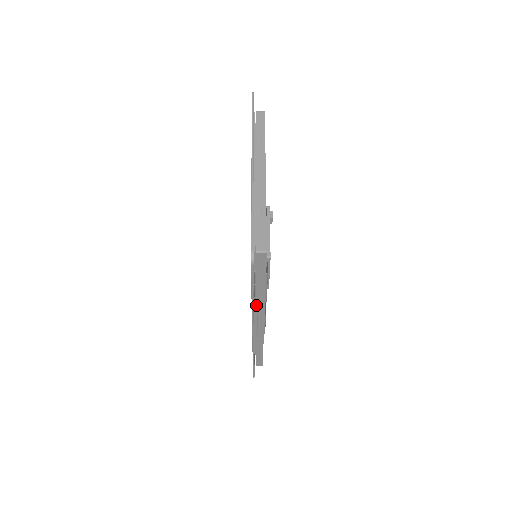
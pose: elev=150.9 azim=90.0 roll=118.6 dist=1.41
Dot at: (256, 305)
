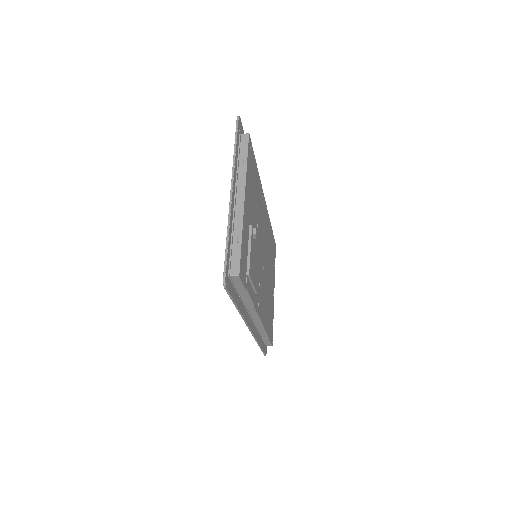
Dot at: (247, 308)
